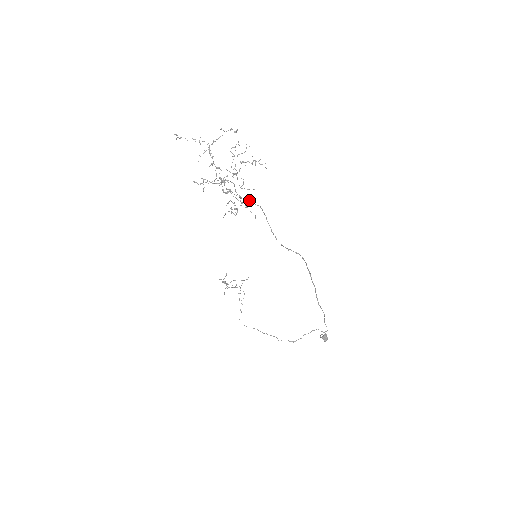
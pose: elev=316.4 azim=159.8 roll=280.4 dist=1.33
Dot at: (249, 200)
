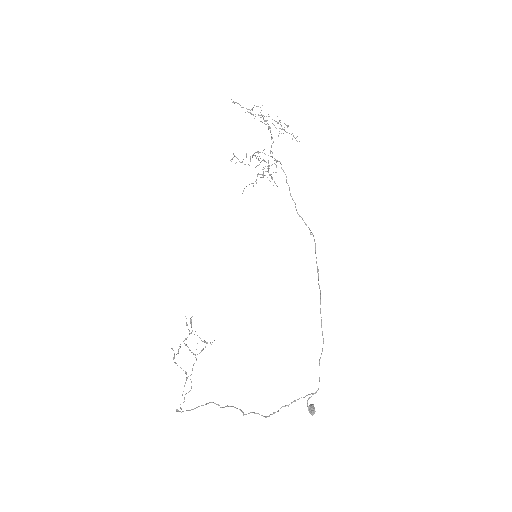
Dot at: (280, 162)
